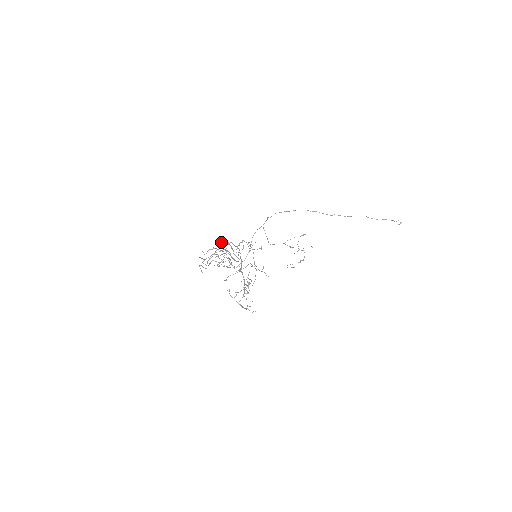
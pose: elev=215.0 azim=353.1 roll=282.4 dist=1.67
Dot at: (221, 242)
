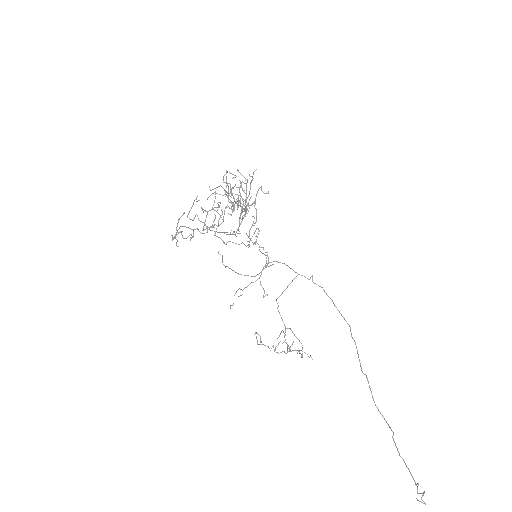
Dot at: occluded
